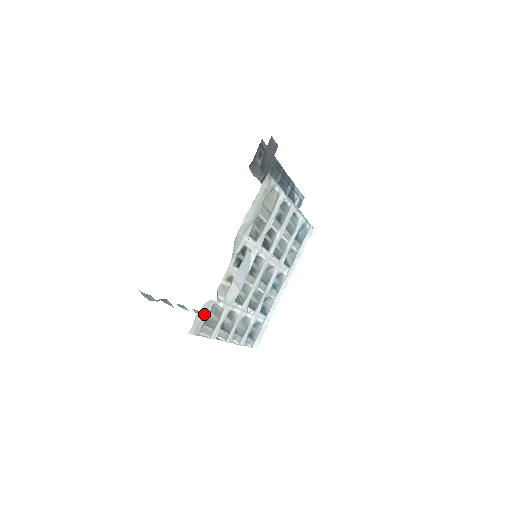
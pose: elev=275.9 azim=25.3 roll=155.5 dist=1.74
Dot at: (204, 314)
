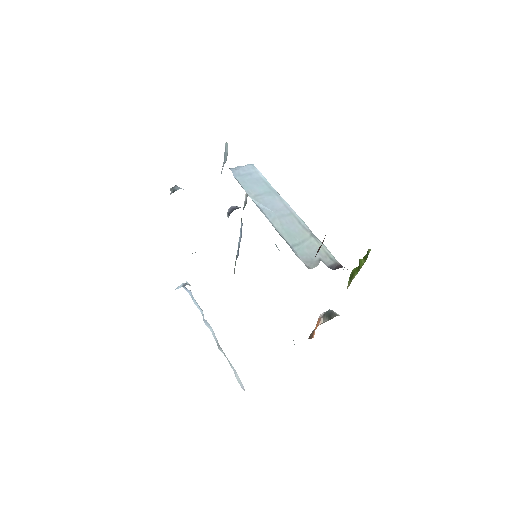
Dot at: occluded
